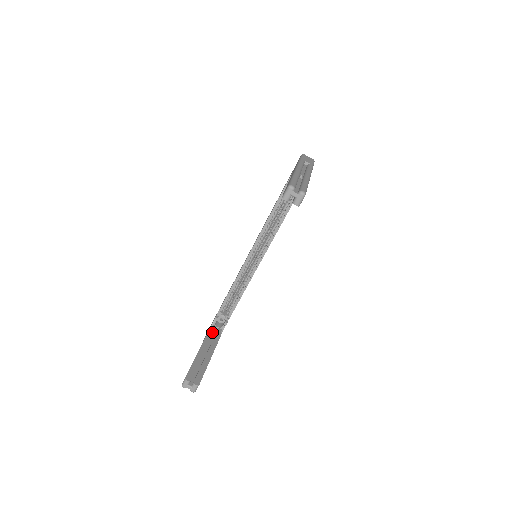
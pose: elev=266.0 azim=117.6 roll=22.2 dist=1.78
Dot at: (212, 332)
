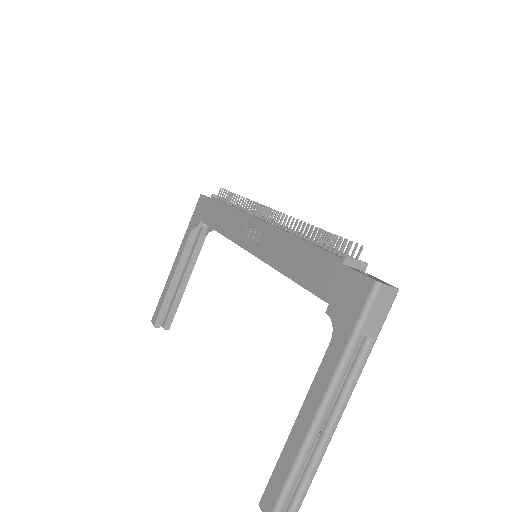
Dot at: (193, 239)
